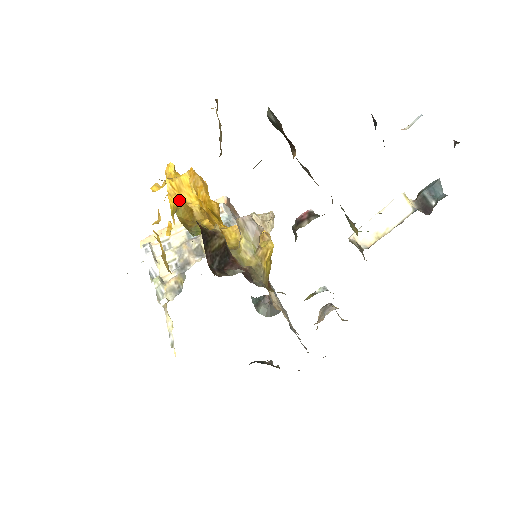
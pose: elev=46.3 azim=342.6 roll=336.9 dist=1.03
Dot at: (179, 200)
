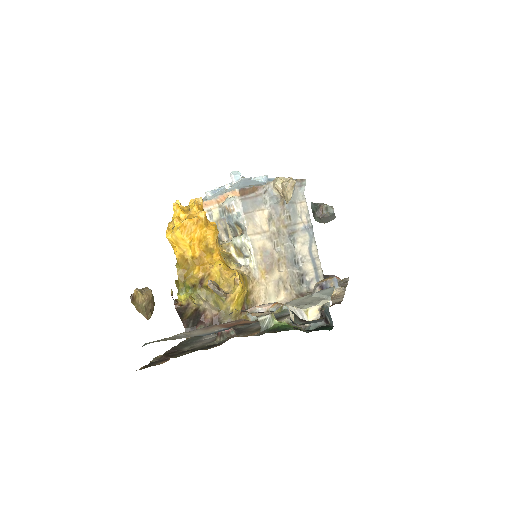
Dot at: (176, 256)
